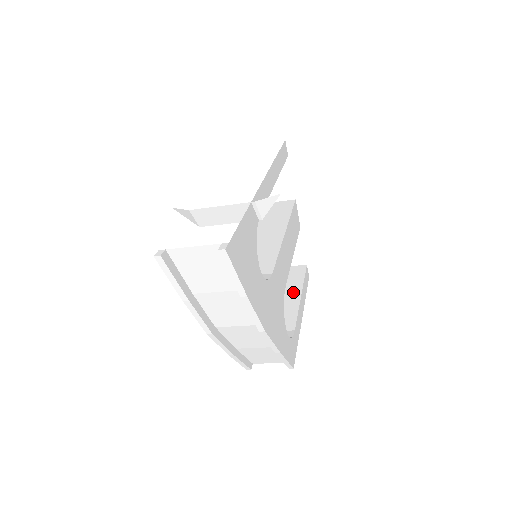
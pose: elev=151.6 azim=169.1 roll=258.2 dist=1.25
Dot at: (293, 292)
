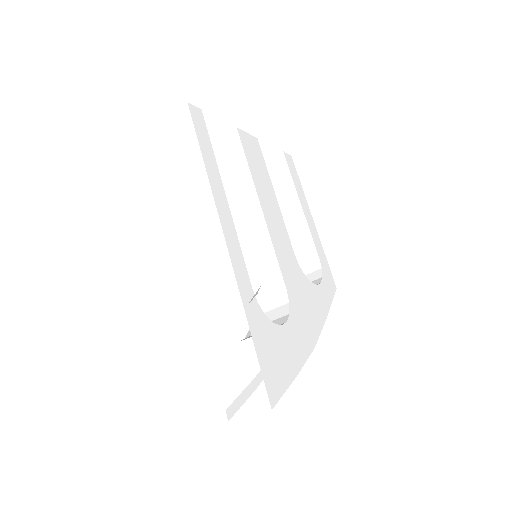
Dot at: (292, 203)
